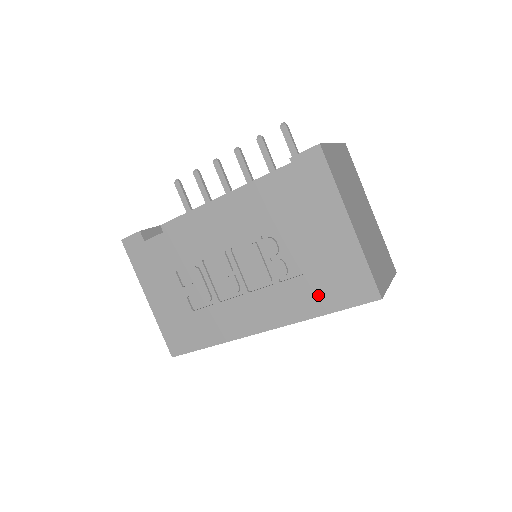
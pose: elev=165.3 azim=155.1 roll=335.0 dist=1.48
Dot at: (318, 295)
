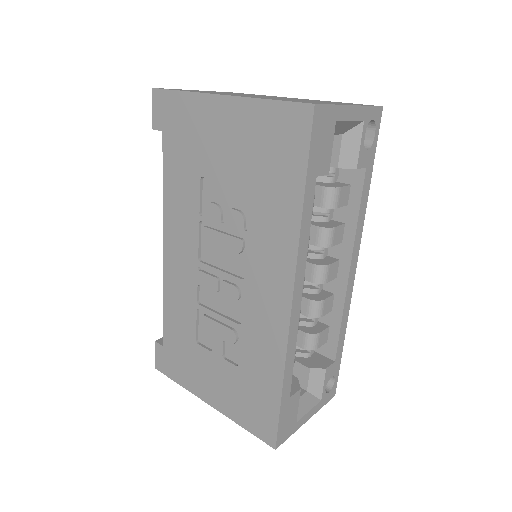
Dot at: (278, 192)
